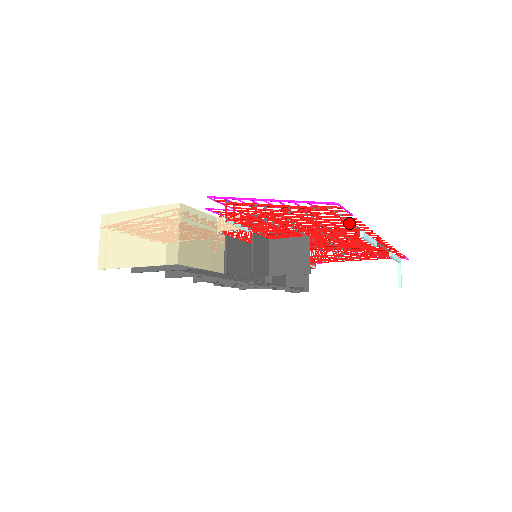
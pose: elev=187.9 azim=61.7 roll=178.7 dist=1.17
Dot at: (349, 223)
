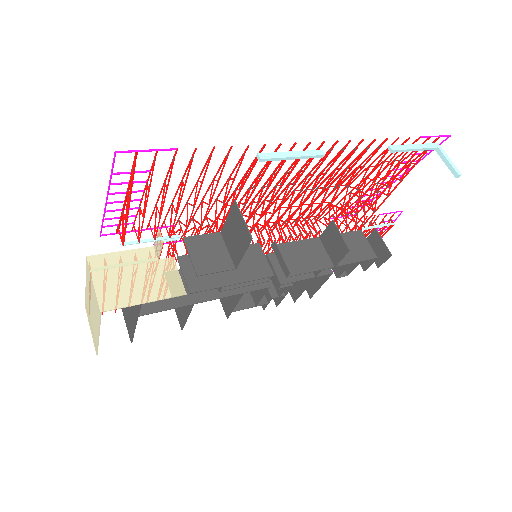
Dot at: (224, 158)
